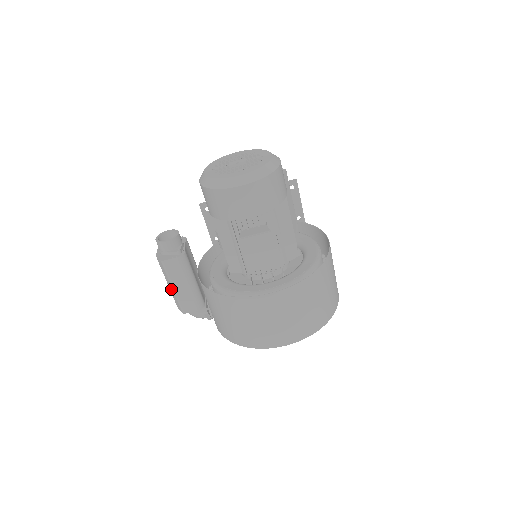
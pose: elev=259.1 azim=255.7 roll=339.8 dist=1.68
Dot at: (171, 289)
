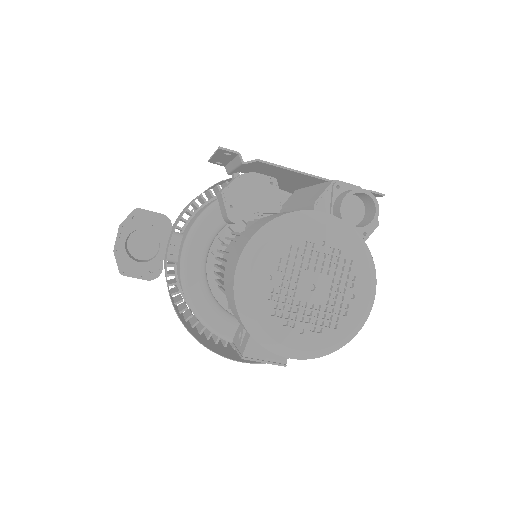
Dot at: occluded
